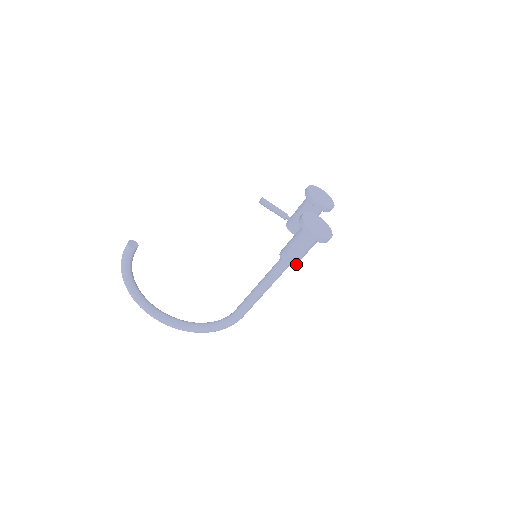
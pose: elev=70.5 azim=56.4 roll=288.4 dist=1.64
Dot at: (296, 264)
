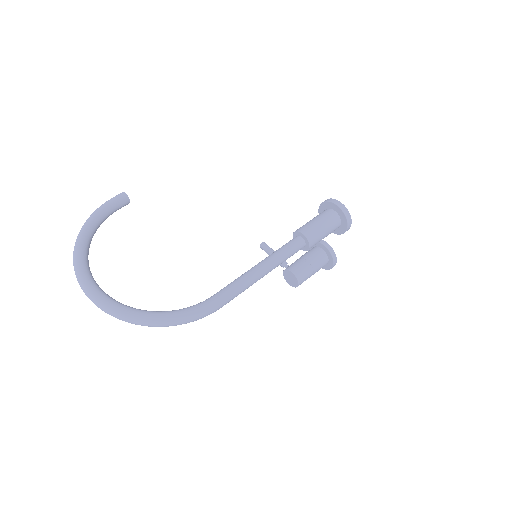
Dot at: (310, 244)
